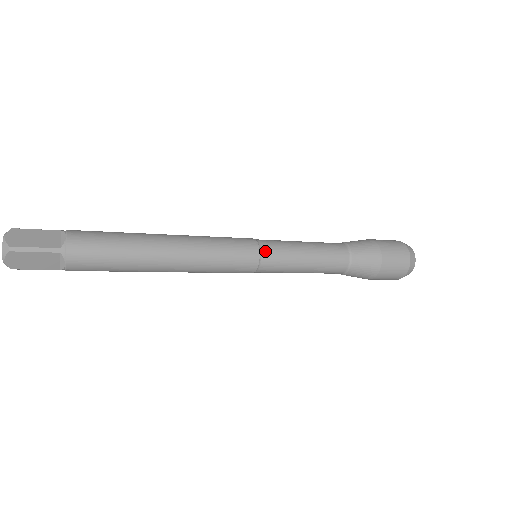
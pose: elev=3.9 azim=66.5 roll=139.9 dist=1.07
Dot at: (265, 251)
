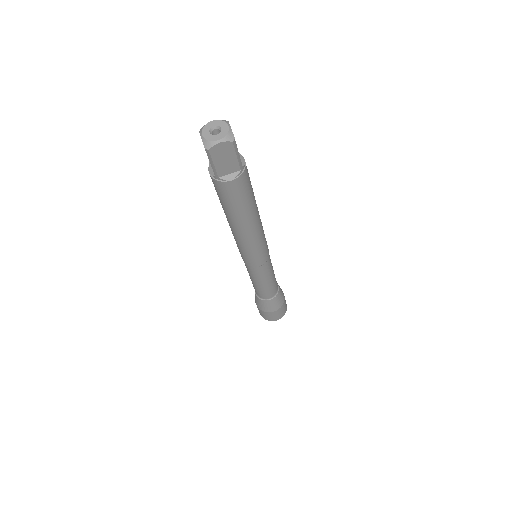
Dot at: (269, 258)
